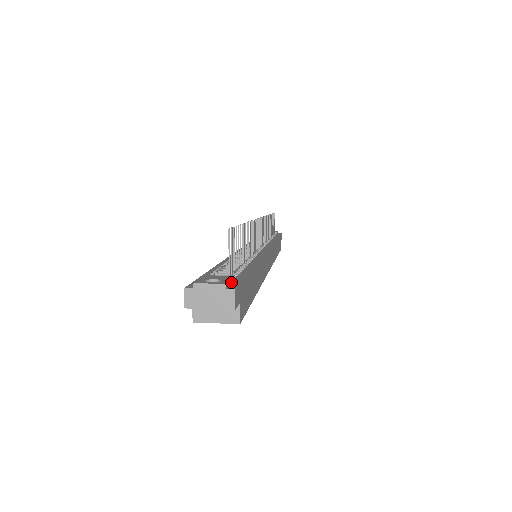
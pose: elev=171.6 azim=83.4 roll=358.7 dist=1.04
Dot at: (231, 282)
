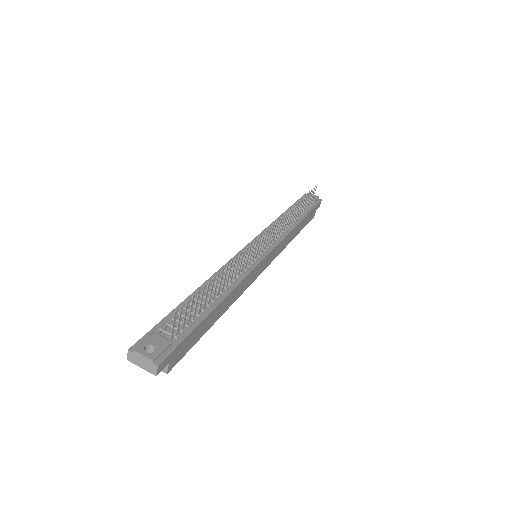
Dot at: (165, 350)
